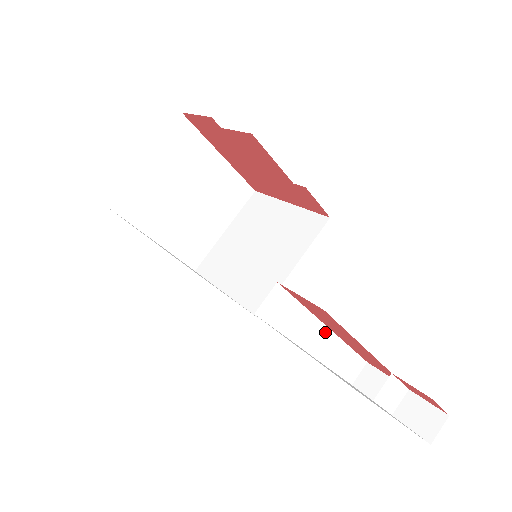
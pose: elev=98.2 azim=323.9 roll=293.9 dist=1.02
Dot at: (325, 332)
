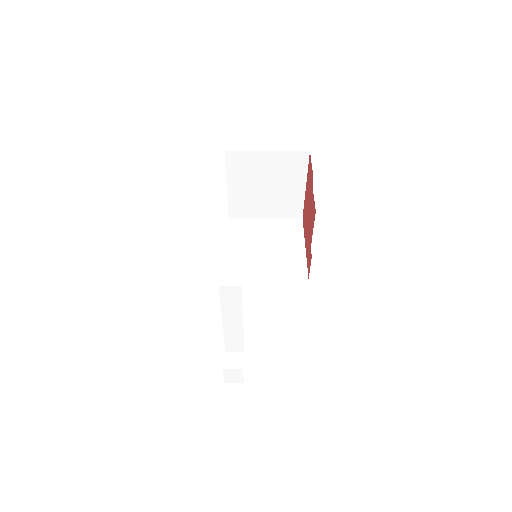
Dot at: (240, 322)
